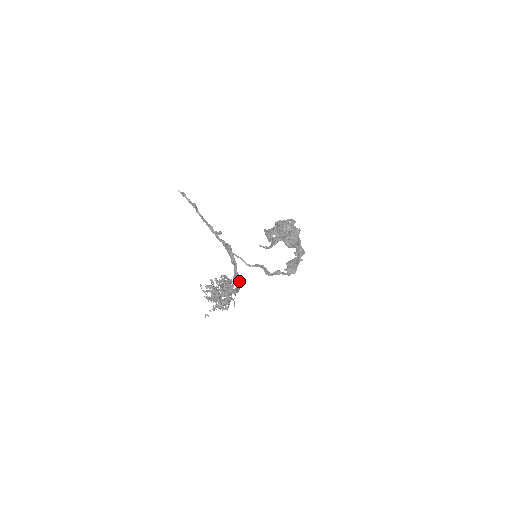
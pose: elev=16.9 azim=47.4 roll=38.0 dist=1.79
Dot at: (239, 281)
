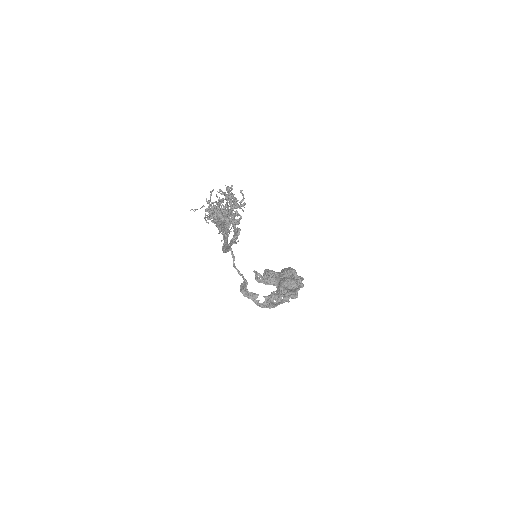
Dot at: (232, 243)
